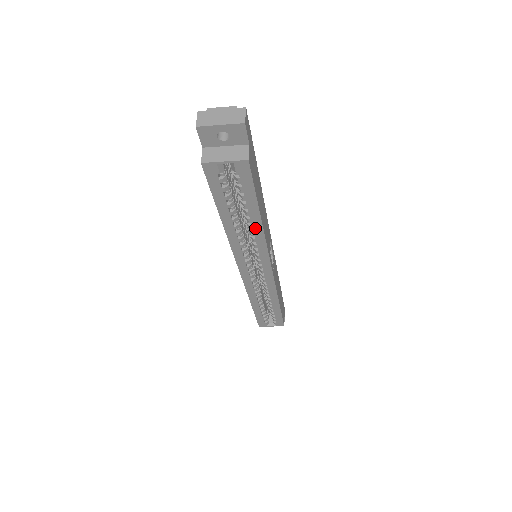
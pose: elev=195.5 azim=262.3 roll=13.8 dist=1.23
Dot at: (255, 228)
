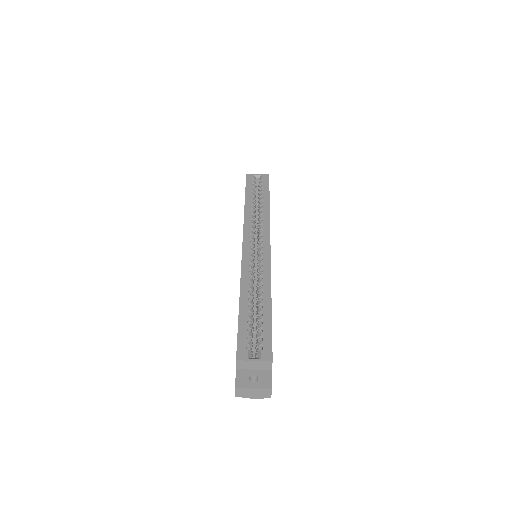
Dot at: (264, 209)
